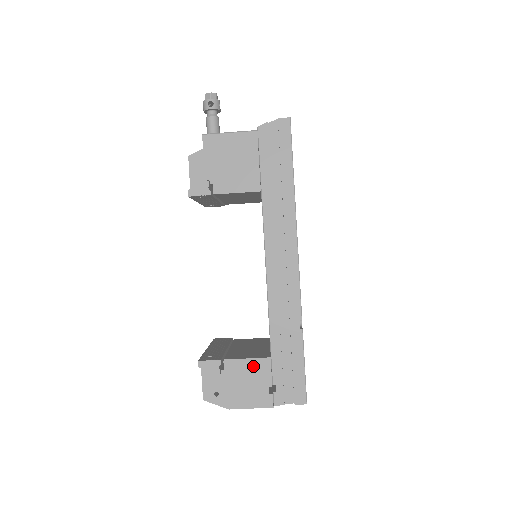
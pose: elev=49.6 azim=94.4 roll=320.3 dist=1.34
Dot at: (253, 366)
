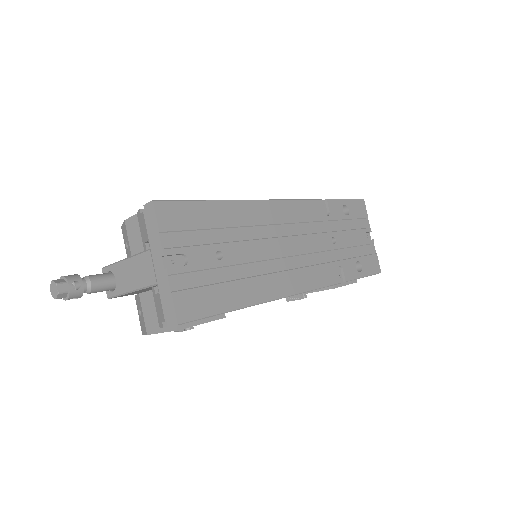
Dot at: occluded
